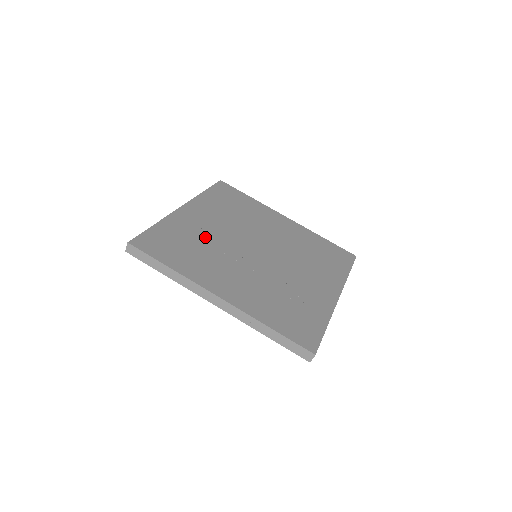
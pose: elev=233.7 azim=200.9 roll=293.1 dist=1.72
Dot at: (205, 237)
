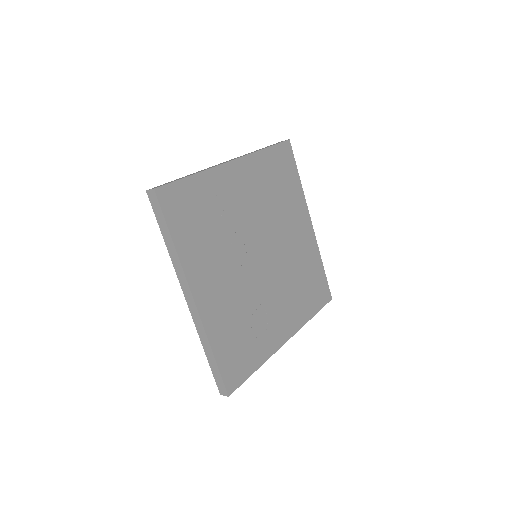
Dot at: (228, 216)
